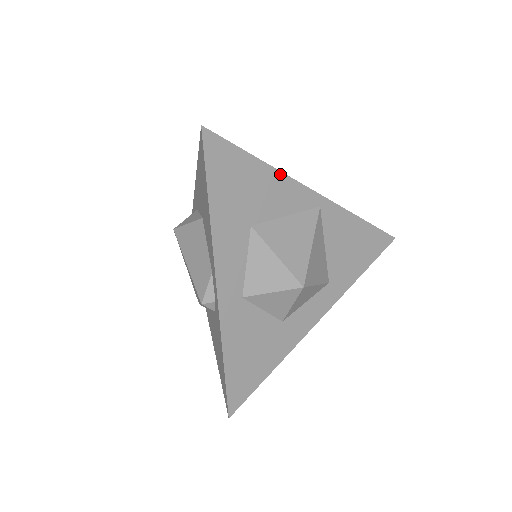
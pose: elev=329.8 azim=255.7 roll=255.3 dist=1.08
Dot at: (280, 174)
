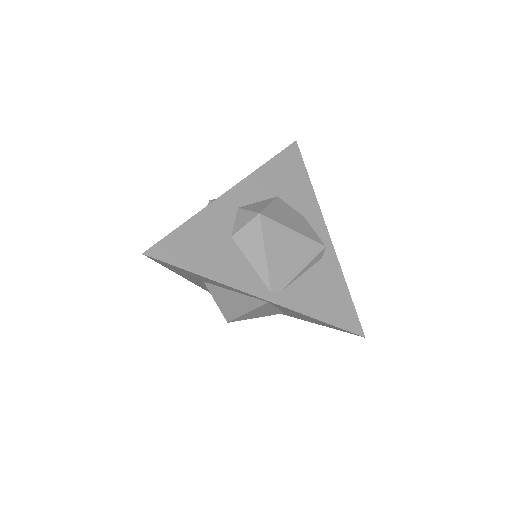
Dot at: (222, 284)
